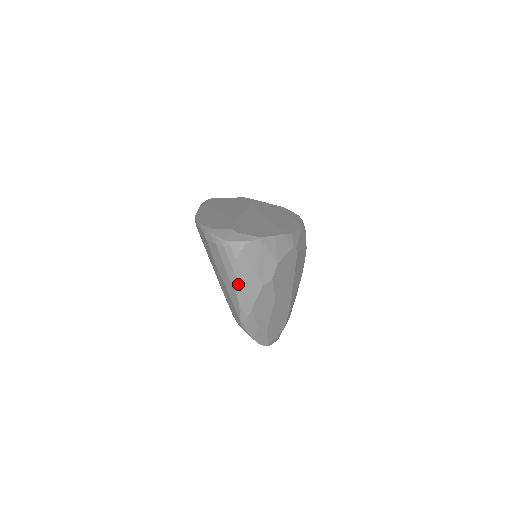
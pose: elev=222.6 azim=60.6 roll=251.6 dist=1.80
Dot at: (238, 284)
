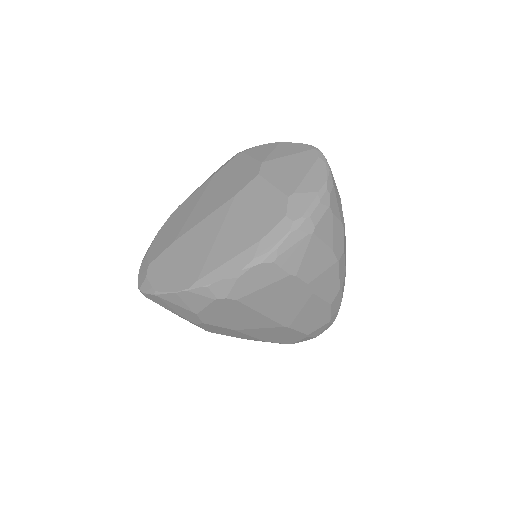
Dot at: occluded
